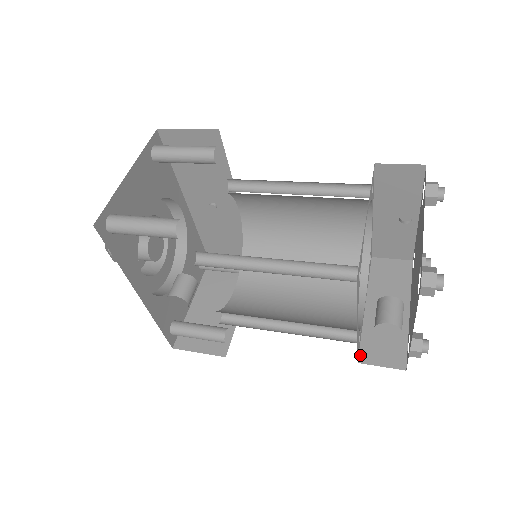
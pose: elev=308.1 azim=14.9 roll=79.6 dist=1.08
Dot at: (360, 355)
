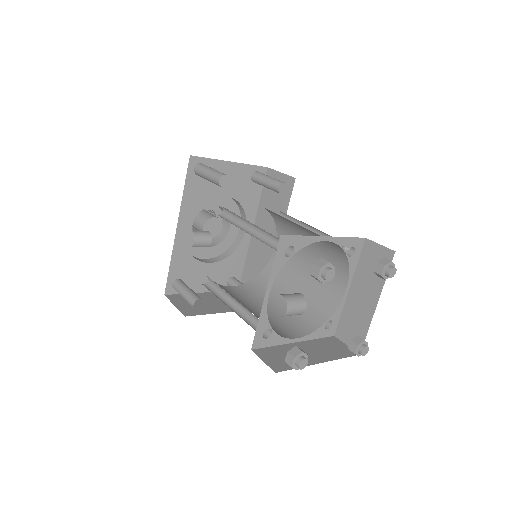
Dot at: (258, 349)
